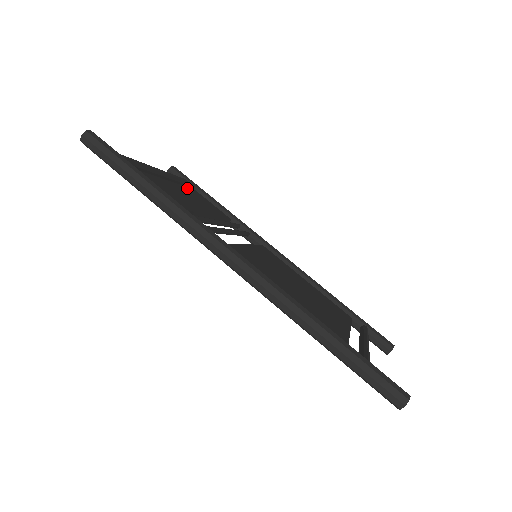
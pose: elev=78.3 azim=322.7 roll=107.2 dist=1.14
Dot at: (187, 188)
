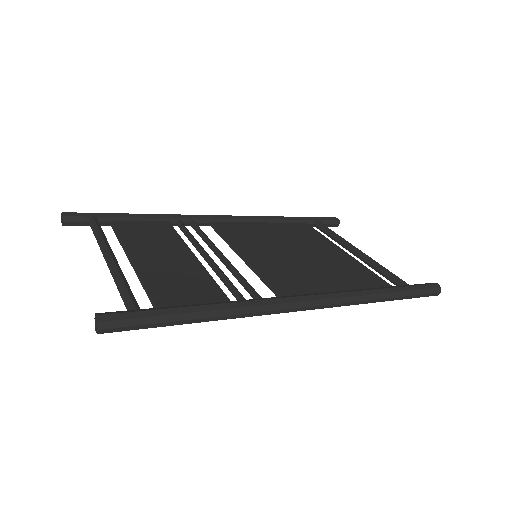
Dot at: (122, 234)
